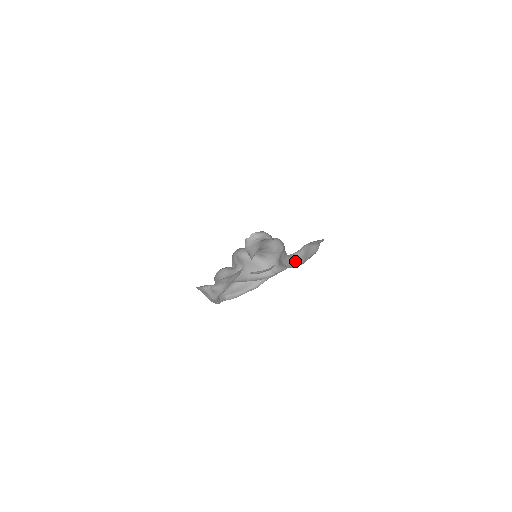
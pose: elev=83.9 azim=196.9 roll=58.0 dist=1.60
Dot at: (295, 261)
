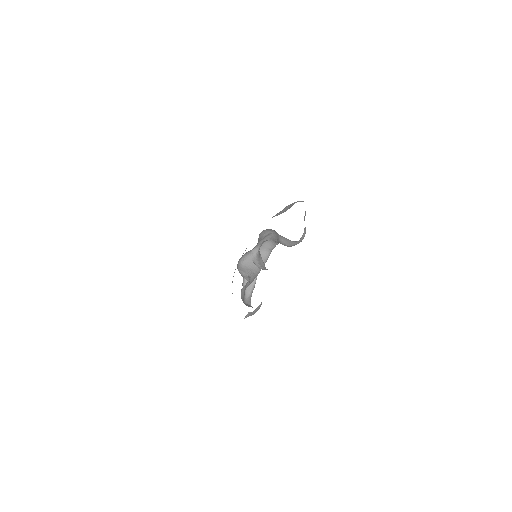
Dot at: occluded
